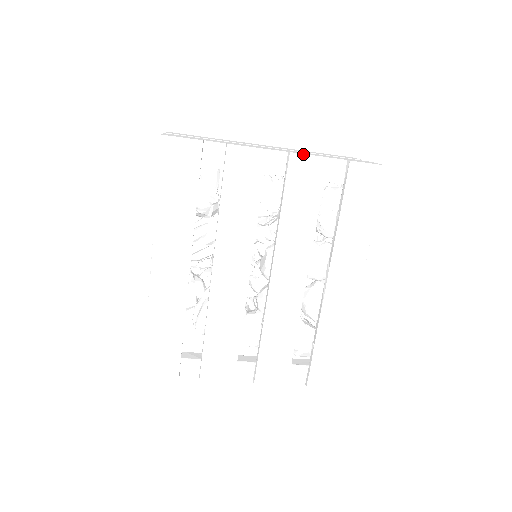
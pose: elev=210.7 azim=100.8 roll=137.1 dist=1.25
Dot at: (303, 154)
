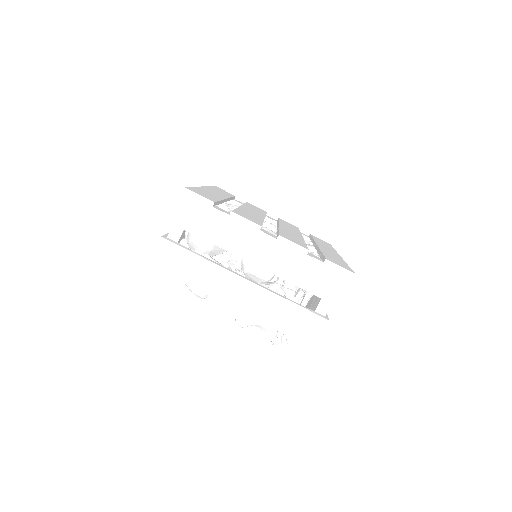
Dot at: (285, 221)
